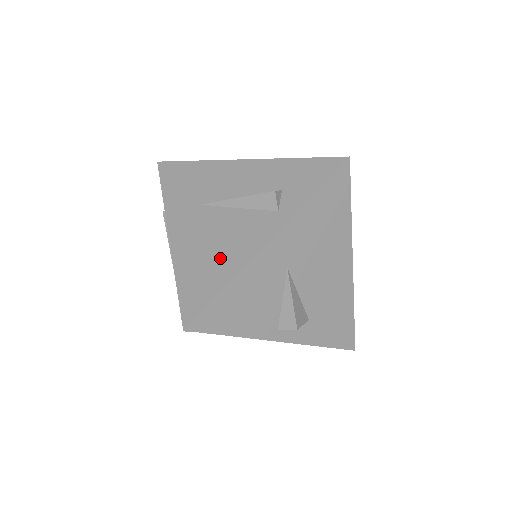
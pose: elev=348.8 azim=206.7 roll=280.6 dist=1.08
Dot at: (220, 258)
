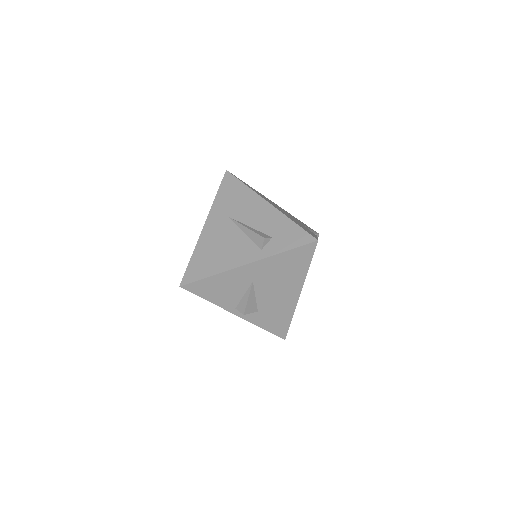
Dot at: (218, 258)
